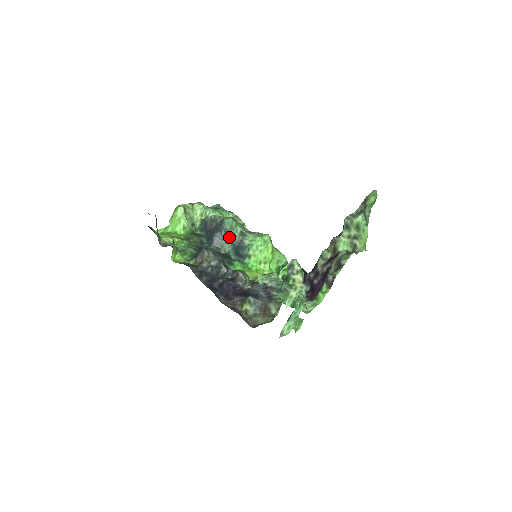
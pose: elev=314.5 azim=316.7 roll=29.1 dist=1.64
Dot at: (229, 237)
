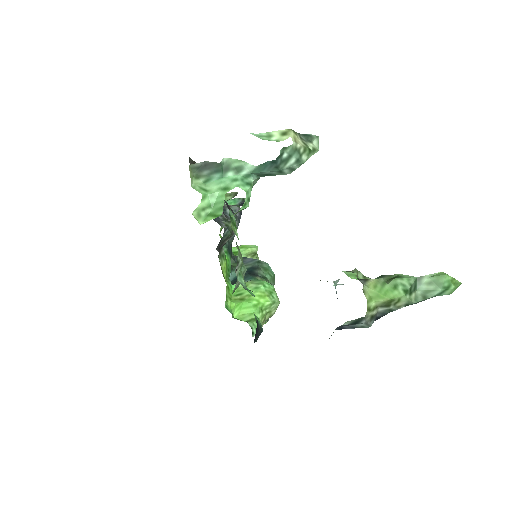
Dot at: (254, 265)
